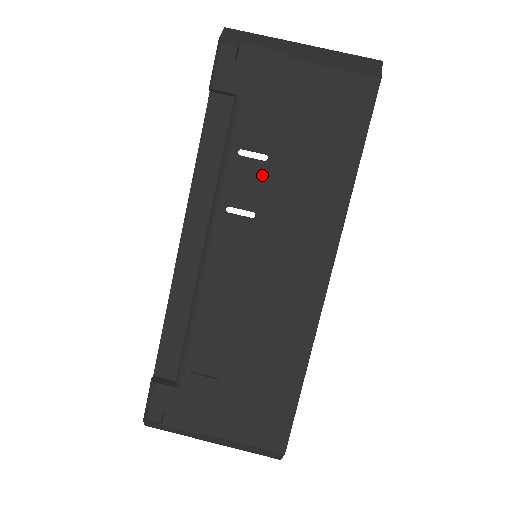
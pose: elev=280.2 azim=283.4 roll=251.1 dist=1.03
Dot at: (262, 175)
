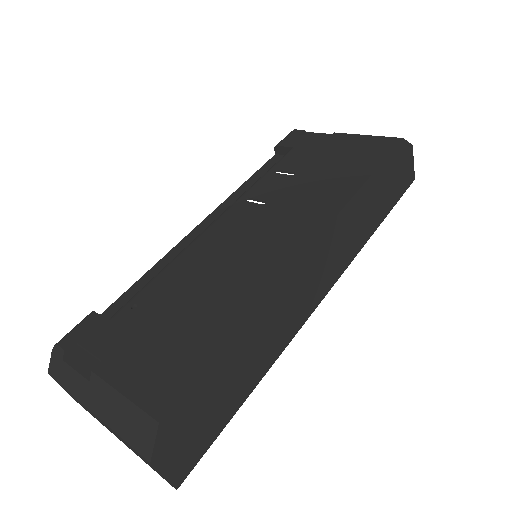
Dot at: (285, 182)
